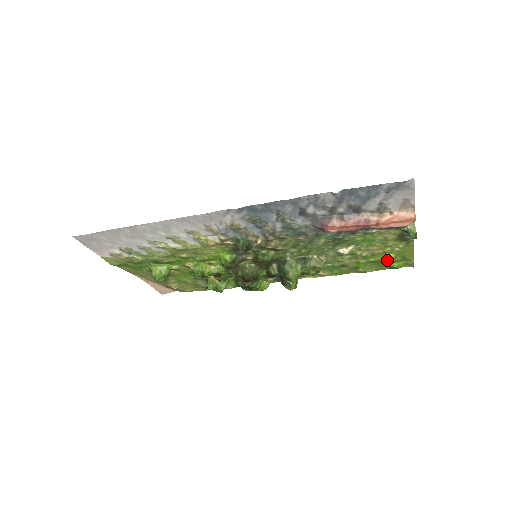
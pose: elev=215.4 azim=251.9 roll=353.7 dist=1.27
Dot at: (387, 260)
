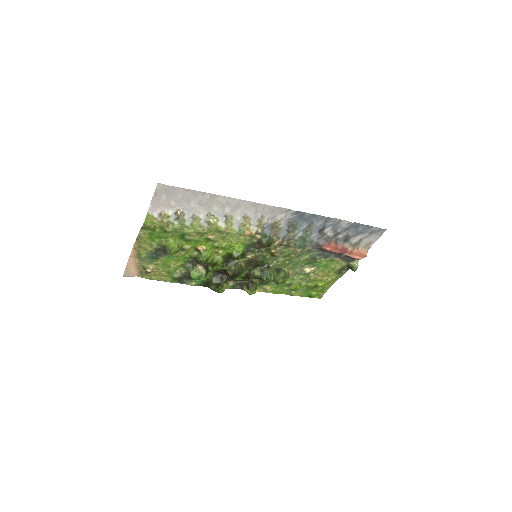
Dot at: (314, 288)
